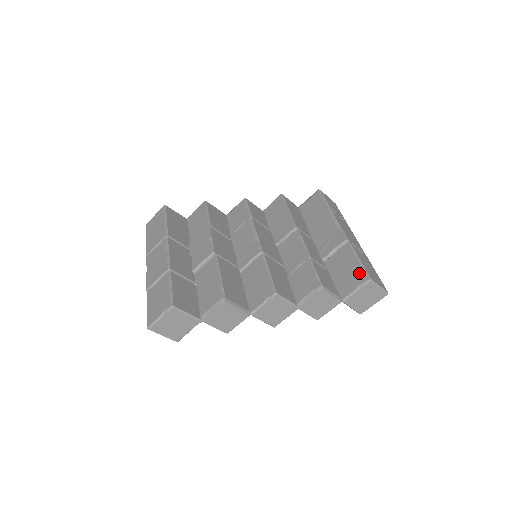
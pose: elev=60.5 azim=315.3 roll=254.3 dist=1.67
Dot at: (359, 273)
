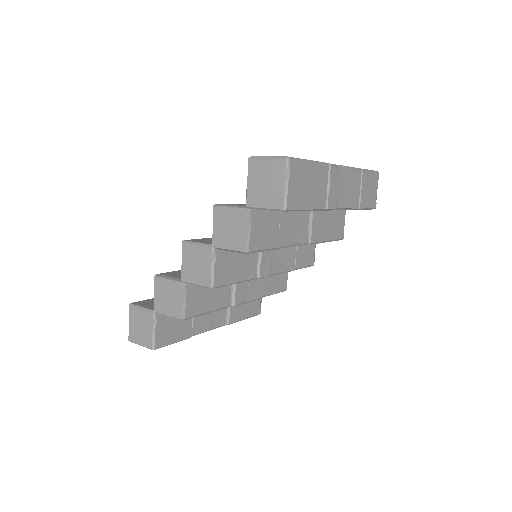
Dot at: occluded
